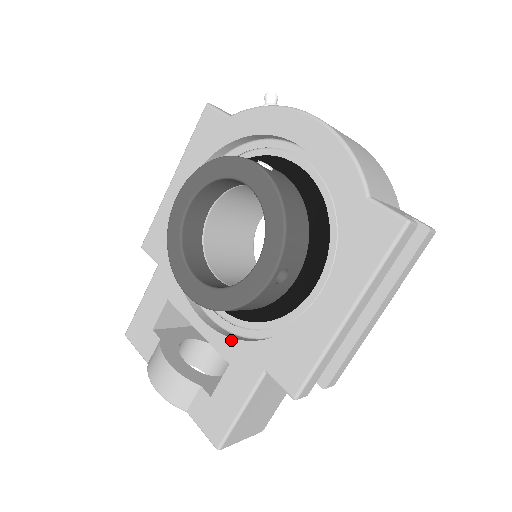
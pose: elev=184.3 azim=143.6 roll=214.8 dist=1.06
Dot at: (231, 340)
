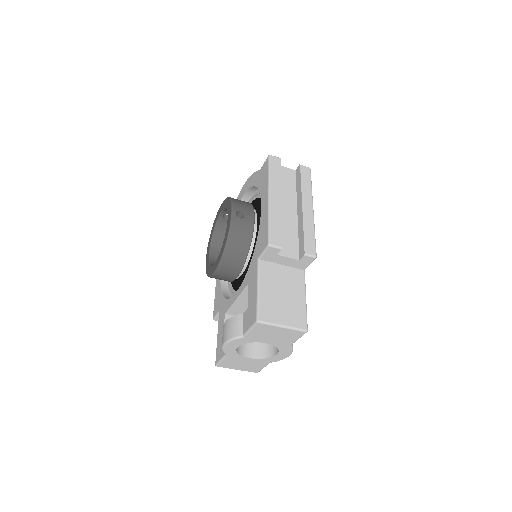
Dot at: (246, 275)
